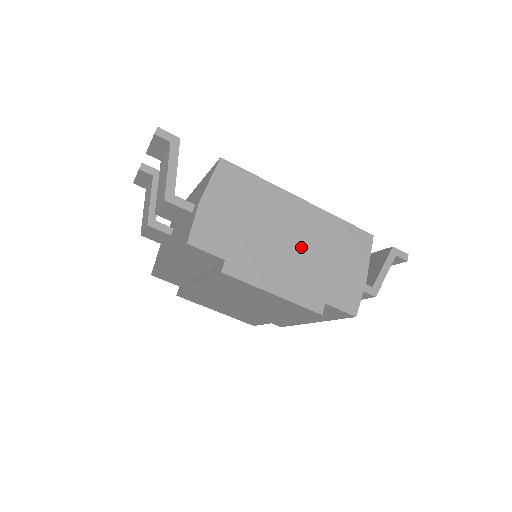
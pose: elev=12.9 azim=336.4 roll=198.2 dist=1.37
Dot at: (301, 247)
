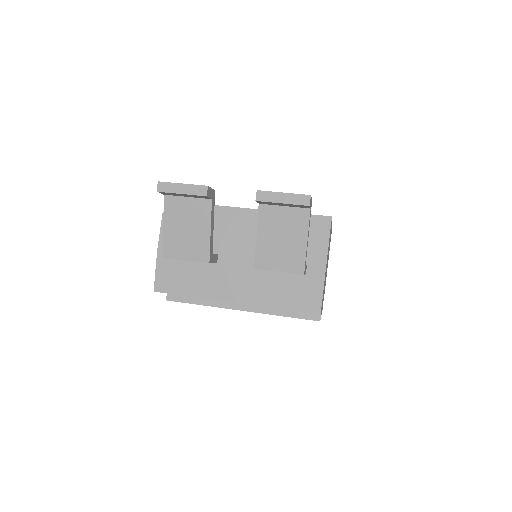
Dot at: occluded
